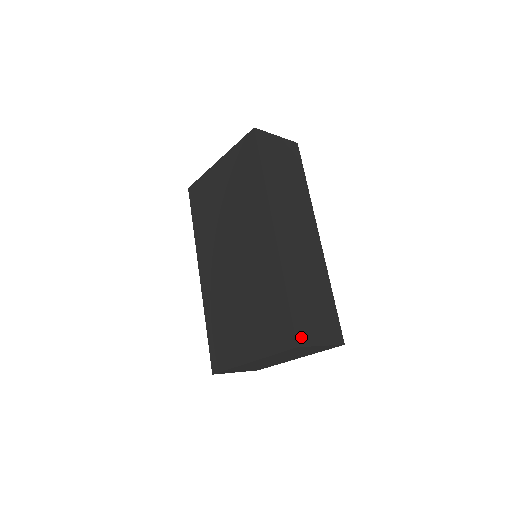
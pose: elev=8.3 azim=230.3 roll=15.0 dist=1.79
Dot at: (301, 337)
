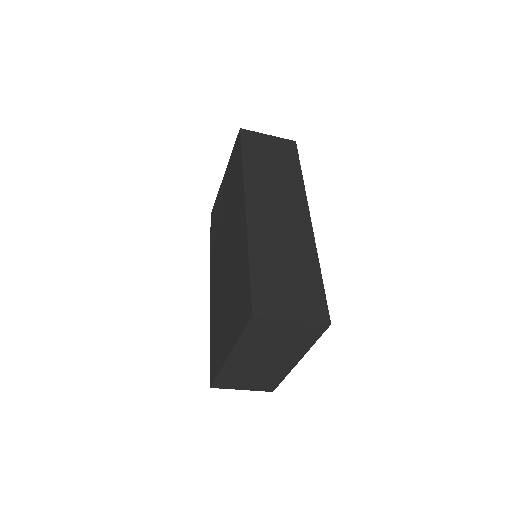
Dot at: (261, 306)
